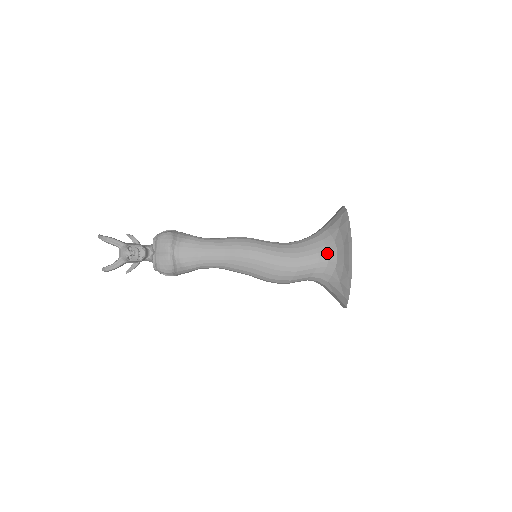
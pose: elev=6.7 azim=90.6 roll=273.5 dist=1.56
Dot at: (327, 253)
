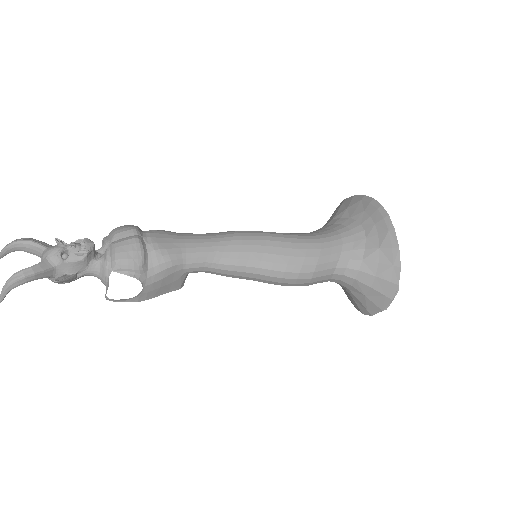
Dot at: (347, 228)
